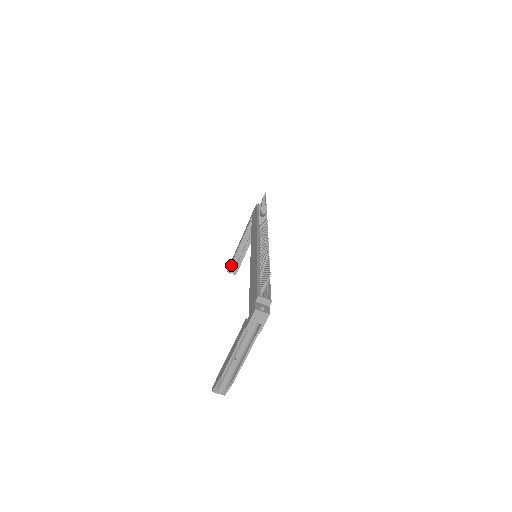
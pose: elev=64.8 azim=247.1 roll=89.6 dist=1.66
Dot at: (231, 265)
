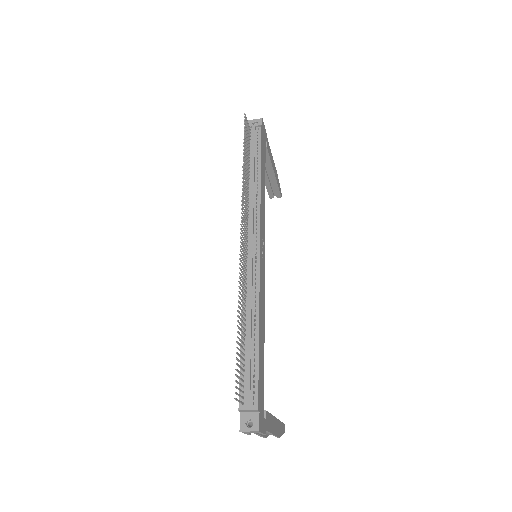
Dot at: (268, 192)
